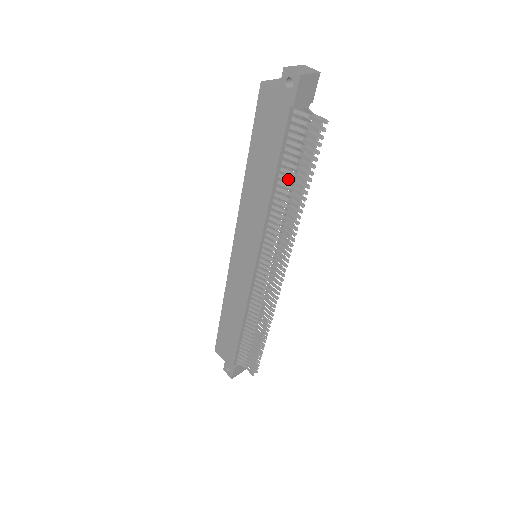
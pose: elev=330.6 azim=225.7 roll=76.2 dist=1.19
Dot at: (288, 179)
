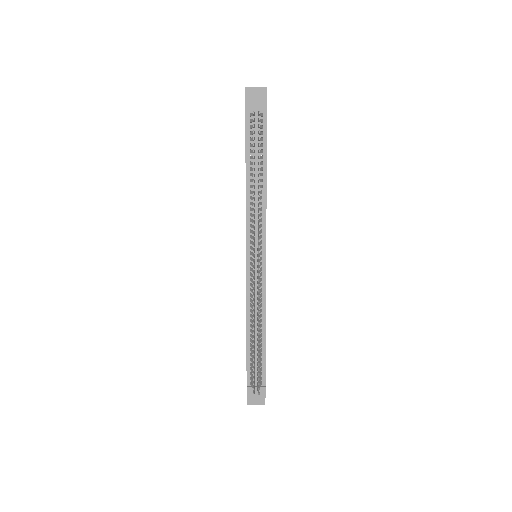
Dot at: (252, 169)
